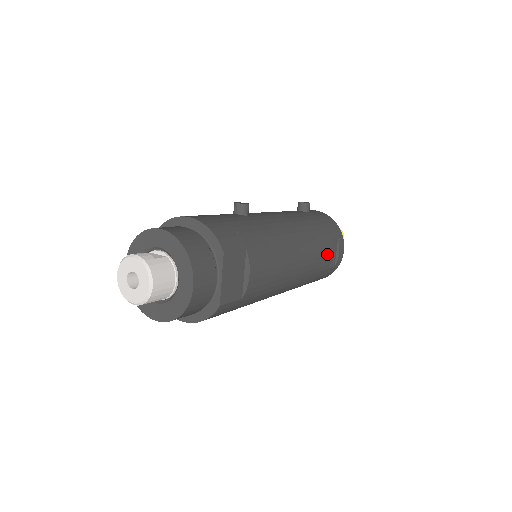
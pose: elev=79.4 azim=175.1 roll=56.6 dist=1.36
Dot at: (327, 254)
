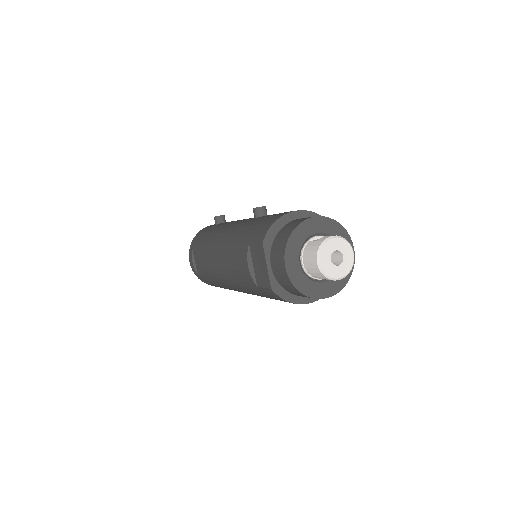
Dot at: occluded
